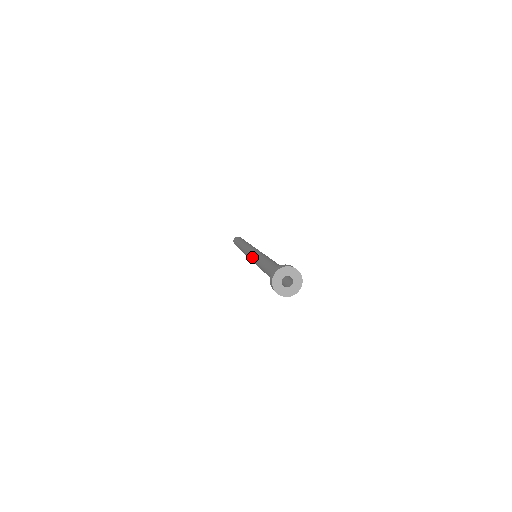
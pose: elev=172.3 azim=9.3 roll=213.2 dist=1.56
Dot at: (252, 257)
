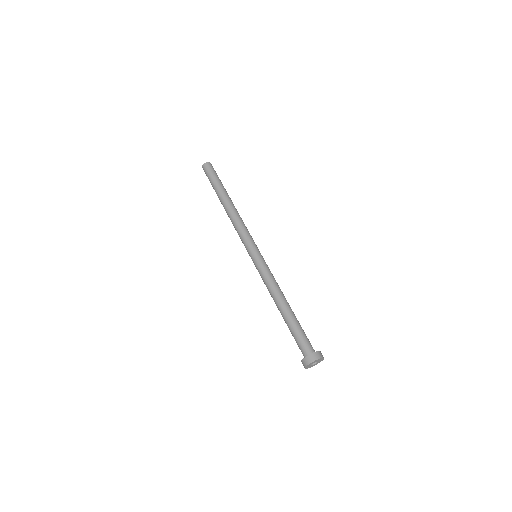
Dot at: (259, 267)
